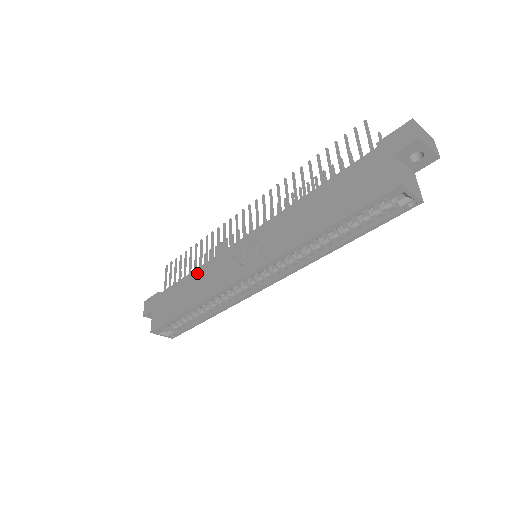
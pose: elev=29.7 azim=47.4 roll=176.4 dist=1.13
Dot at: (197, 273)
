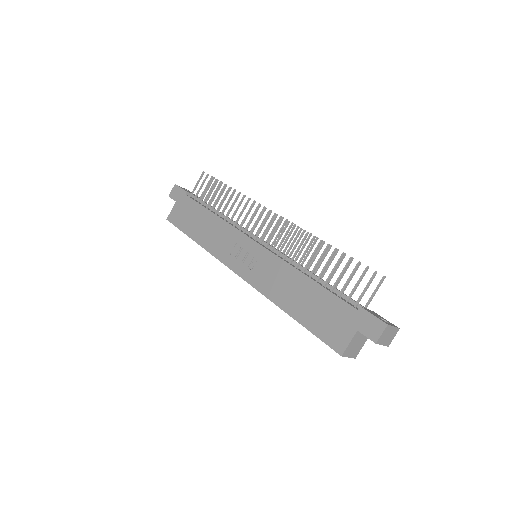
Dot at: (215, 220)
